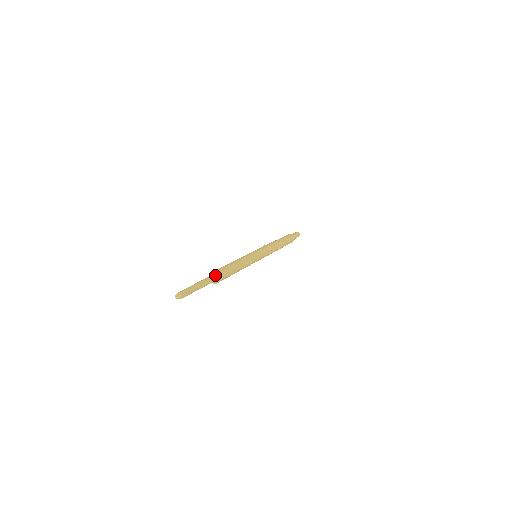
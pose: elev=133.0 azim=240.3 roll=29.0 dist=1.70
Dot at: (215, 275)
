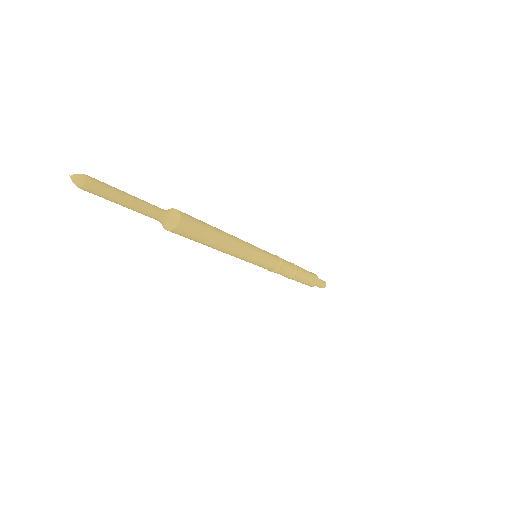
Dot at: (174, 220)
